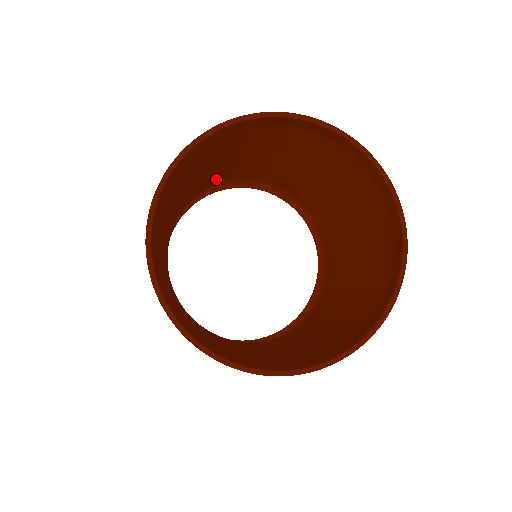
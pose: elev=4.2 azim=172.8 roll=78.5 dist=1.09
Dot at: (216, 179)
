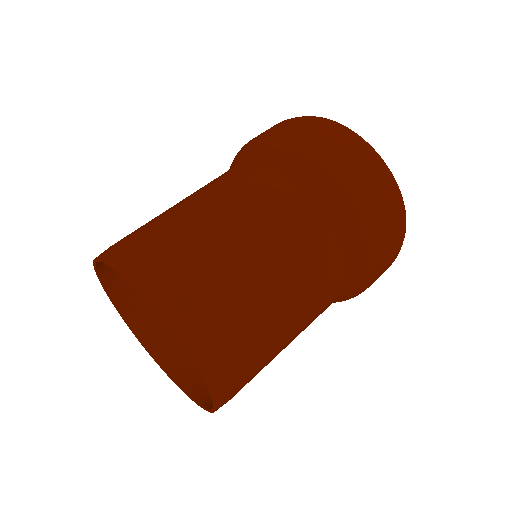
Dot at: occluded
